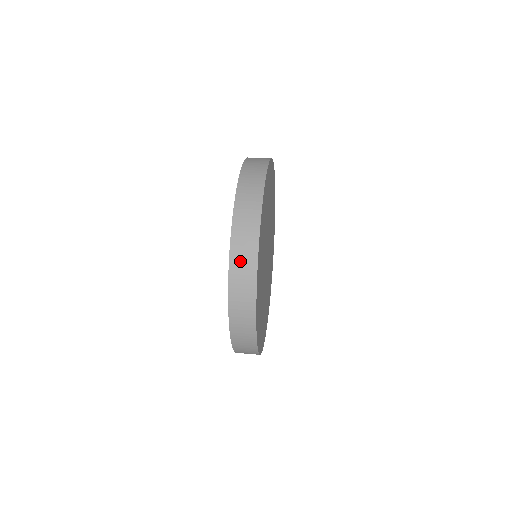
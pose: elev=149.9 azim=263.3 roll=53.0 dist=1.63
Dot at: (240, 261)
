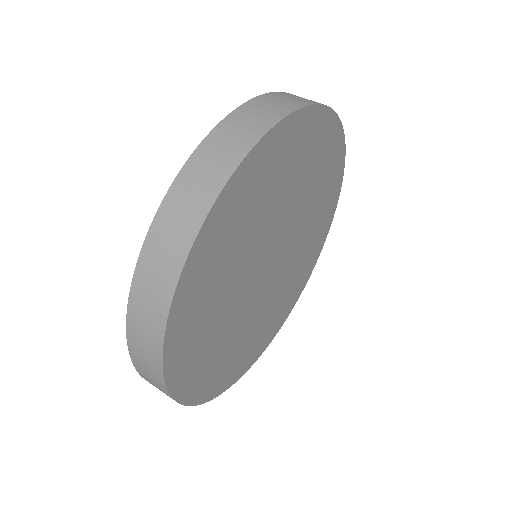
Dot at: occluded
